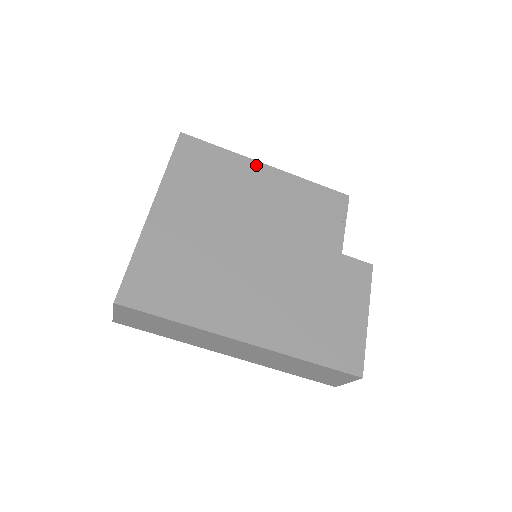
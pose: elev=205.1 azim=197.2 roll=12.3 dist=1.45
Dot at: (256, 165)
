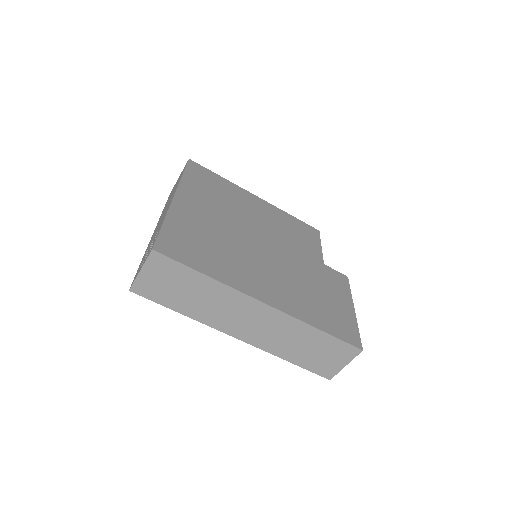
Dot at: (249, 194)
